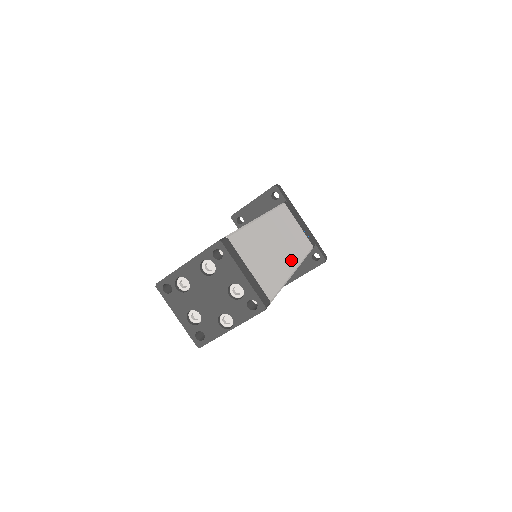
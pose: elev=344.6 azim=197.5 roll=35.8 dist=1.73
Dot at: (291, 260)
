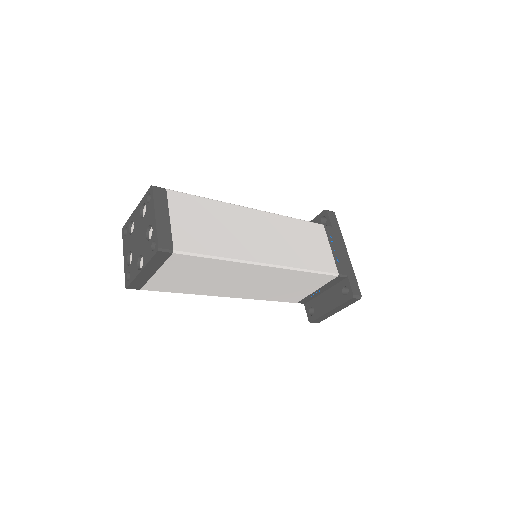
Dot at: (266, 255)
